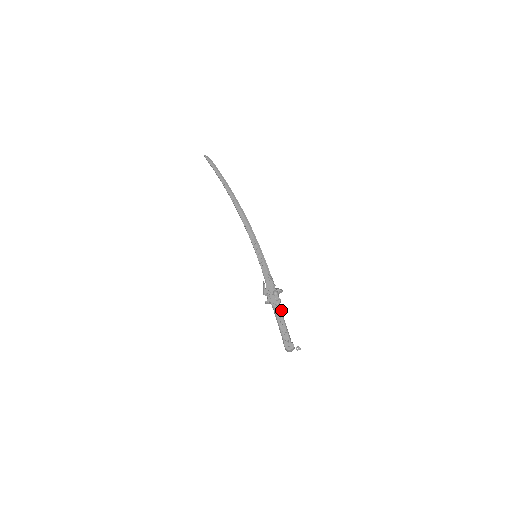
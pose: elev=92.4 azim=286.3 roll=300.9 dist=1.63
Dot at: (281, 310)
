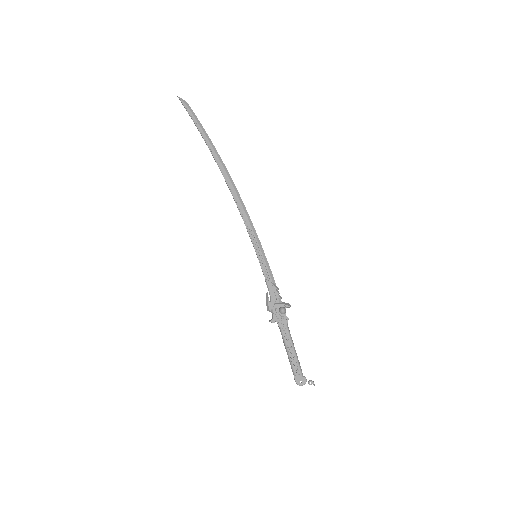
Dot at: occluded
